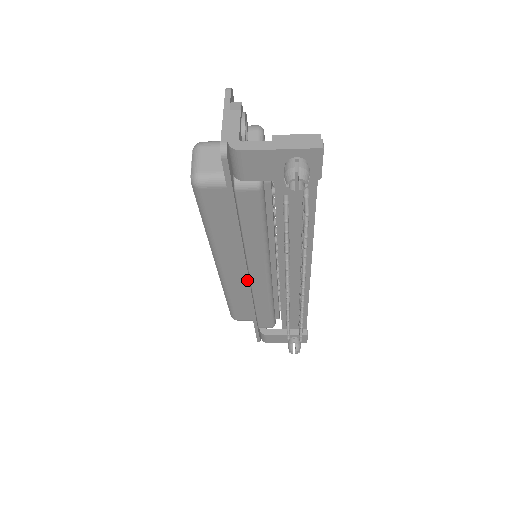
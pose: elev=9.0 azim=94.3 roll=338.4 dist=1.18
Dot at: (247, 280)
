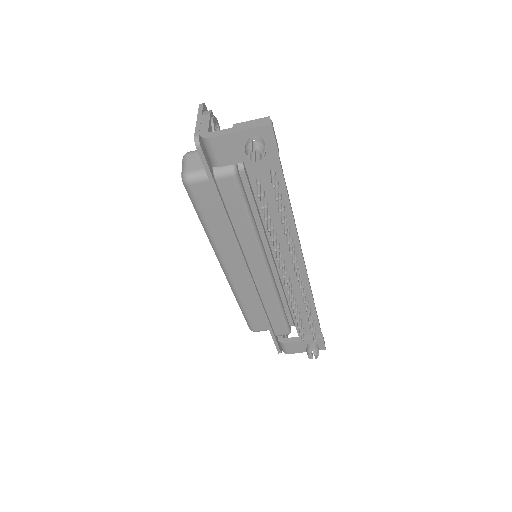
Dot at: (249, 275)
